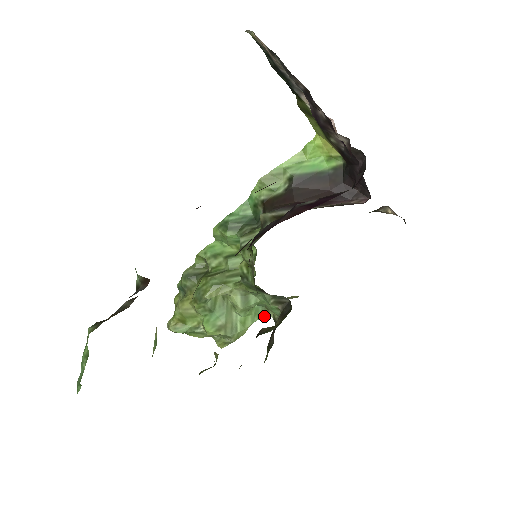
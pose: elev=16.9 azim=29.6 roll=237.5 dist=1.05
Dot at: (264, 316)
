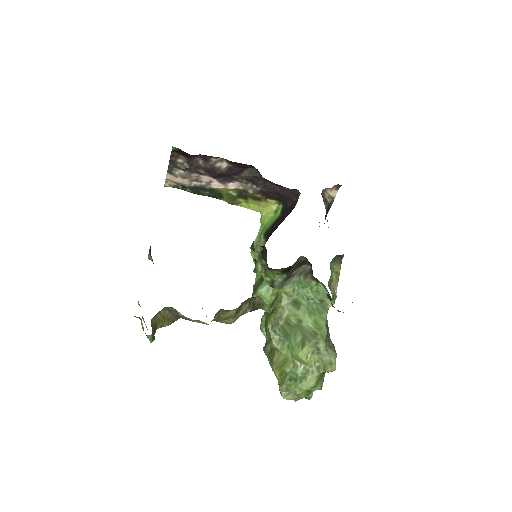
Dot at: occluded
